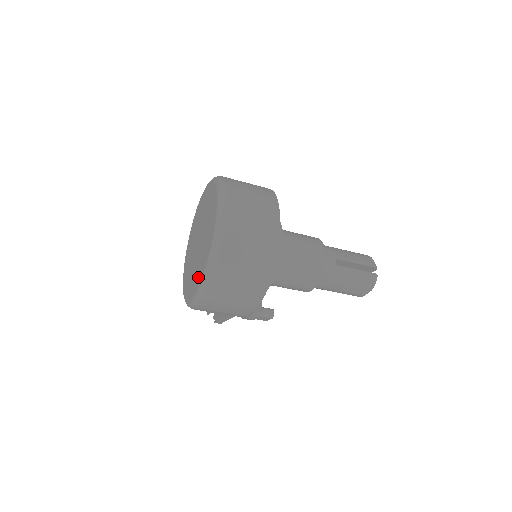
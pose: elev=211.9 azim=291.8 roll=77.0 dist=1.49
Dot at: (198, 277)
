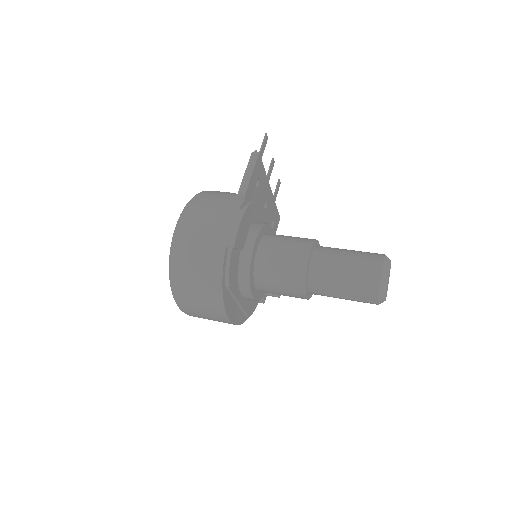
Dot at: occluded
